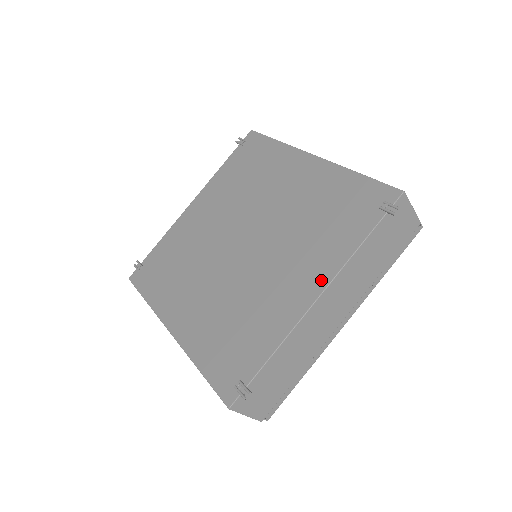
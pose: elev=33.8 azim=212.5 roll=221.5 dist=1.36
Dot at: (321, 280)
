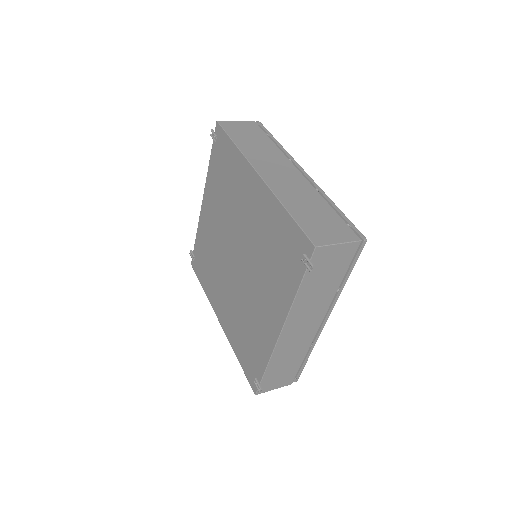
Dot at: (280, 317)
